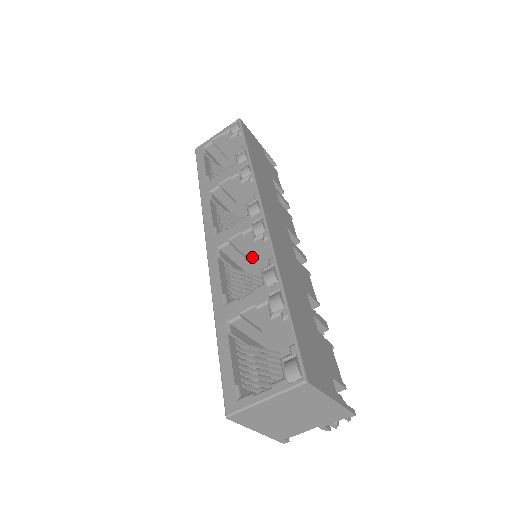
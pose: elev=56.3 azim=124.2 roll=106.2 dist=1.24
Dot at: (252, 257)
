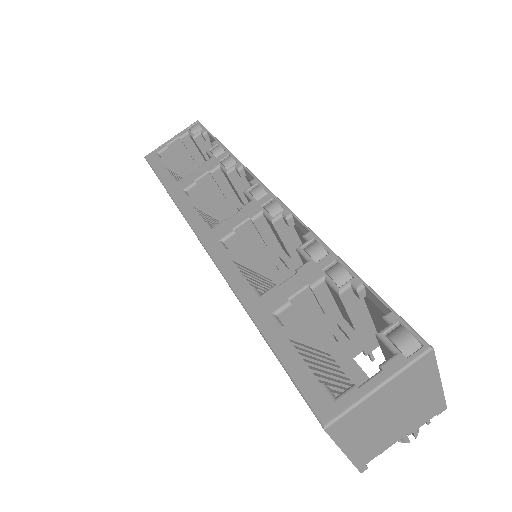
Dot at: (257, 254)
